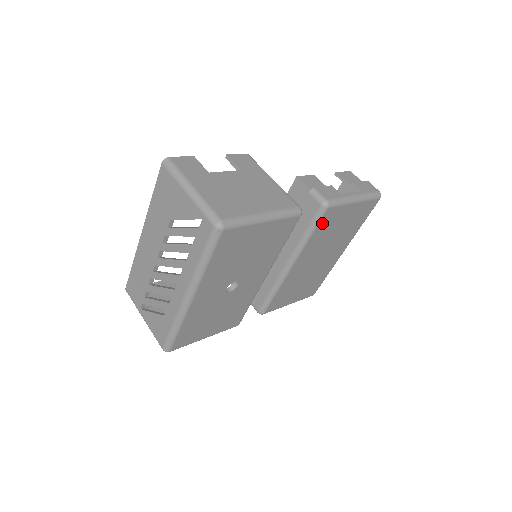
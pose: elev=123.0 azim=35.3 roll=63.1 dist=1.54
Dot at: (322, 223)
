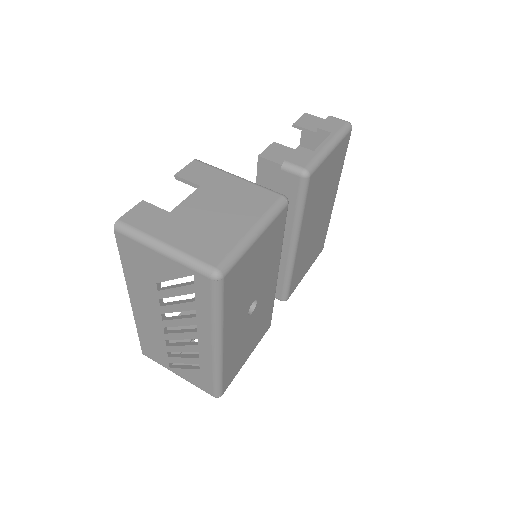
Dot at: (309, 192)
